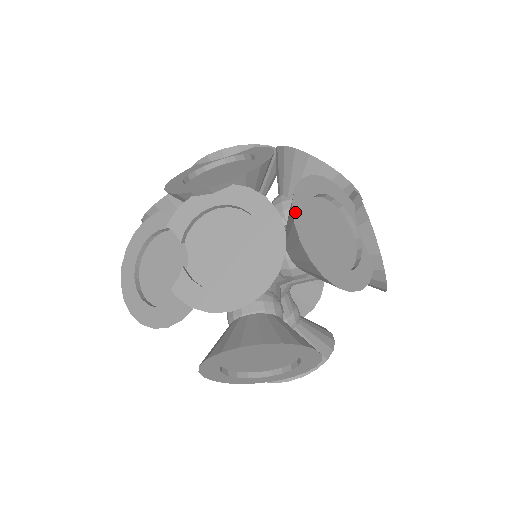
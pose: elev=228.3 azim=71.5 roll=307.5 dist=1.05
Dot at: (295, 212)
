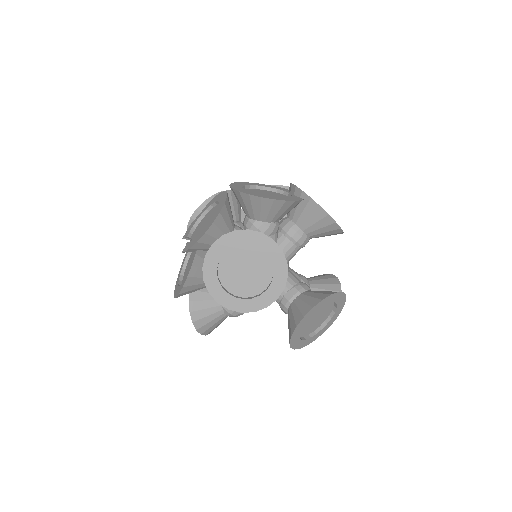
Dot at: (232, 185)
